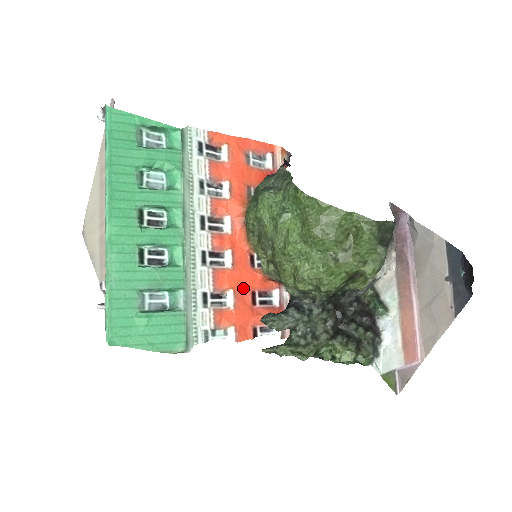
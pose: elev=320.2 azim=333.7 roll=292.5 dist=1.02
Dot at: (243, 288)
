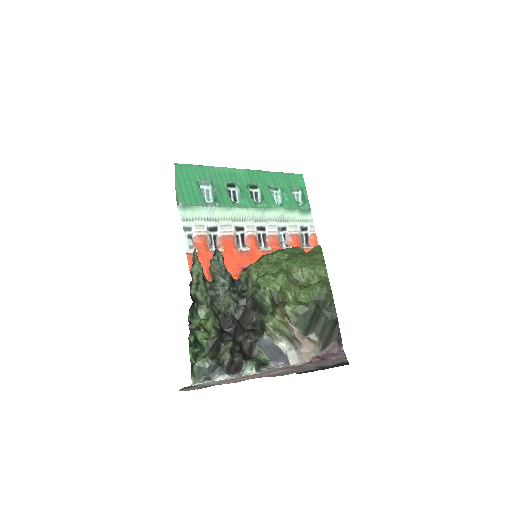
Dot at: (226, 262)
